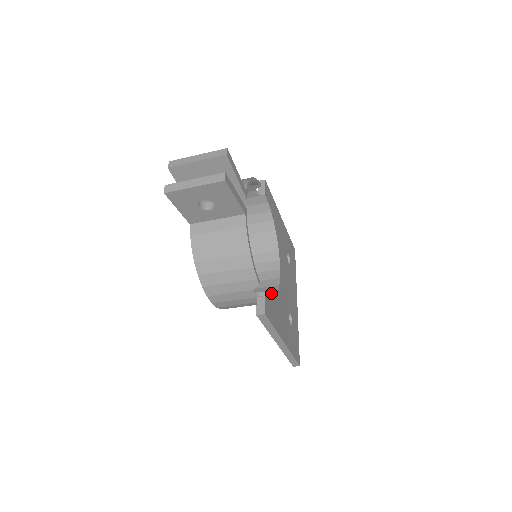
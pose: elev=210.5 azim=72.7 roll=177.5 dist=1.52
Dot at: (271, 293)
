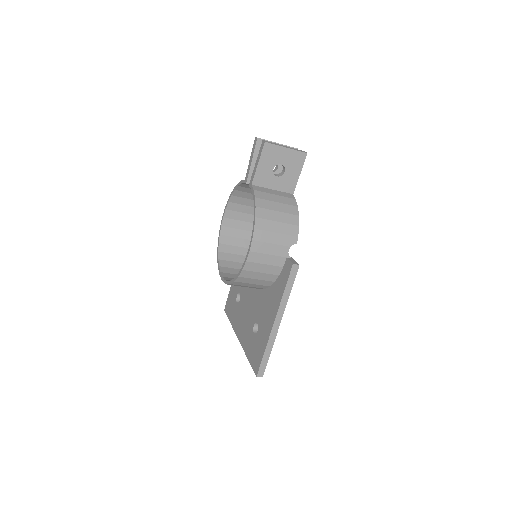
Dot at: occluded
